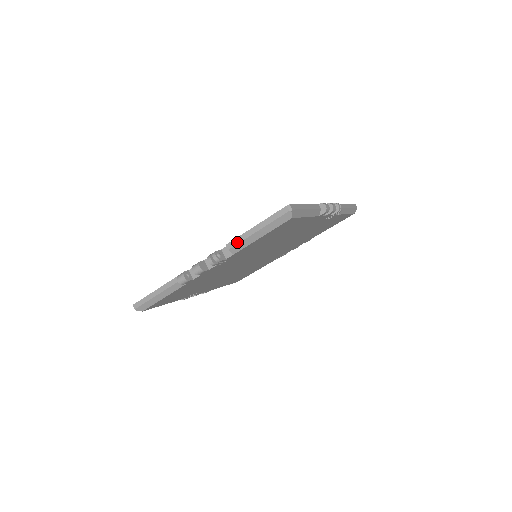
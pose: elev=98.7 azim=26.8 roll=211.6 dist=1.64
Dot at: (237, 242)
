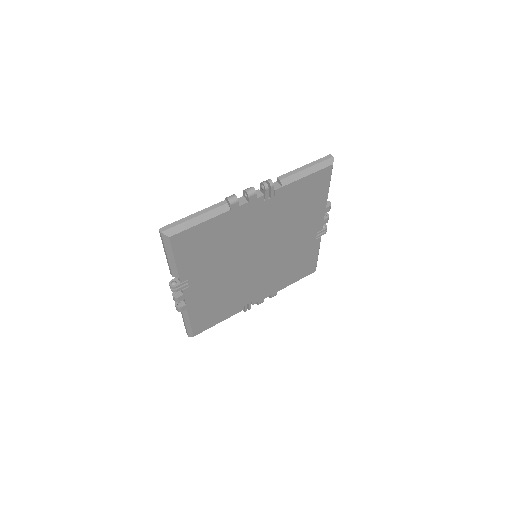
Dot at: (289, 175)
